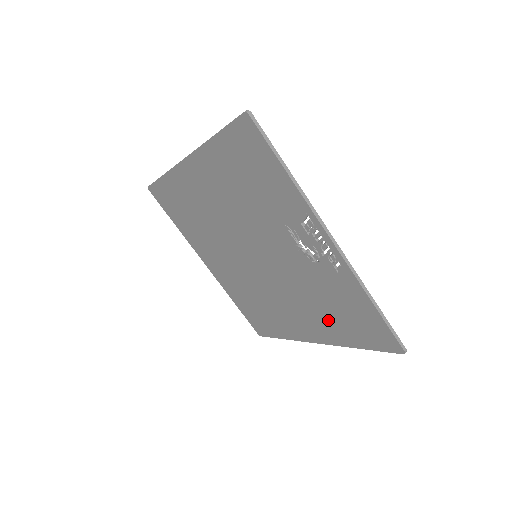
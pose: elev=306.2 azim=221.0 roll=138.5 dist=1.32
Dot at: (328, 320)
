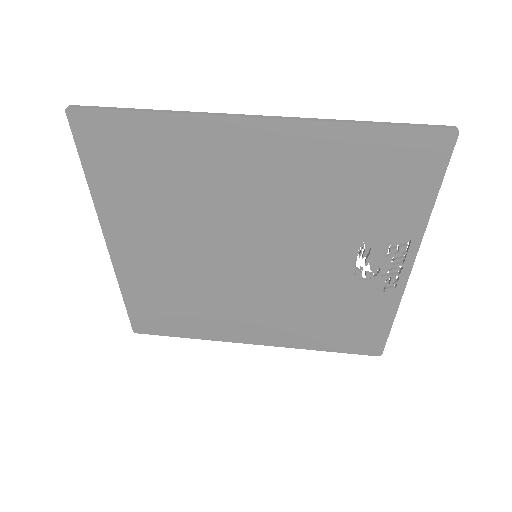
Dot at: (307, 327)
